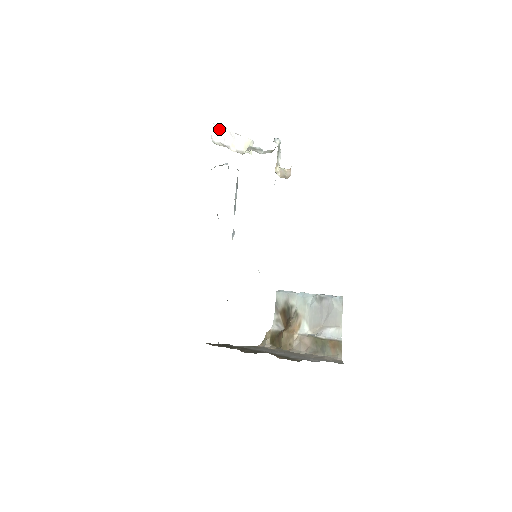
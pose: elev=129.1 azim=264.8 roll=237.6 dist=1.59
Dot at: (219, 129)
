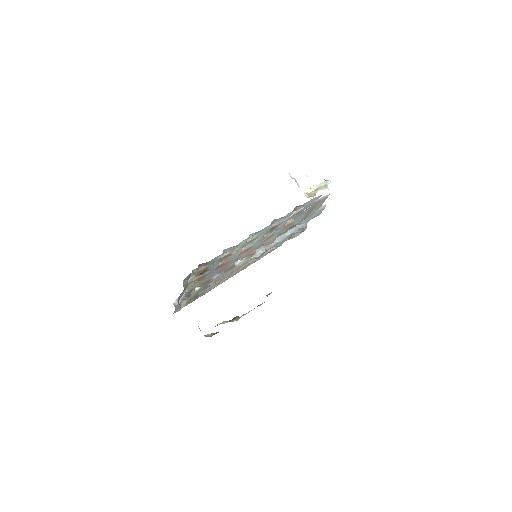
Dot at: (301, 173)
